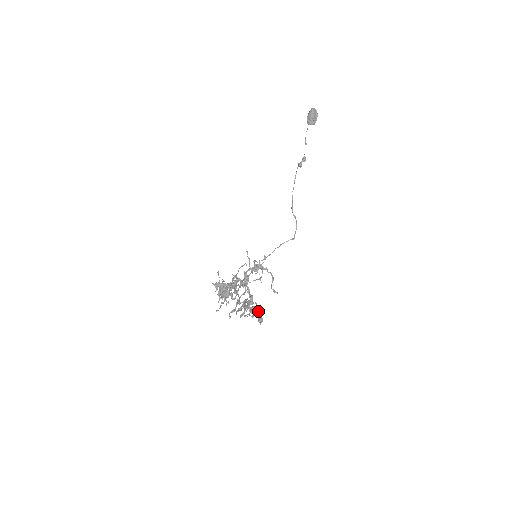
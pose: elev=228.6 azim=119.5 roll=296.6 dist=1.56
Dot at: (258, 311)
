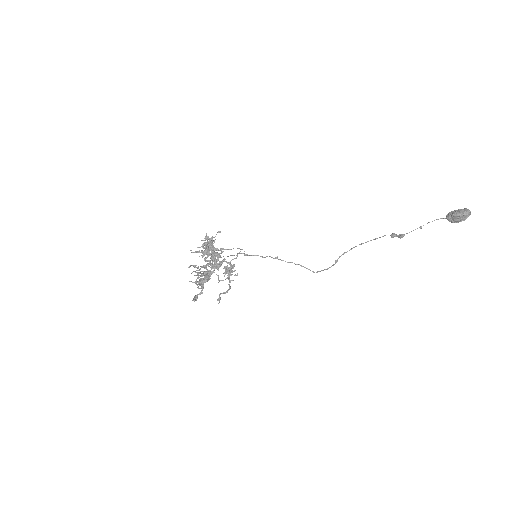
Dot at: (200, 292)
